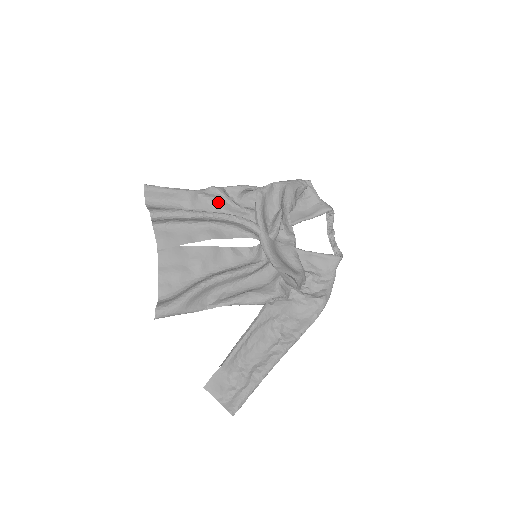
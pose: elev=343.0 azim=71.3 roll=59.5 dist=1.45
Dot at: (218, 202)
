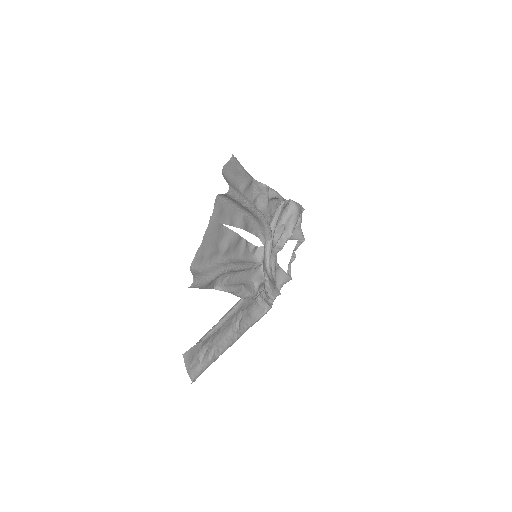
Dot at: (259, 197)
